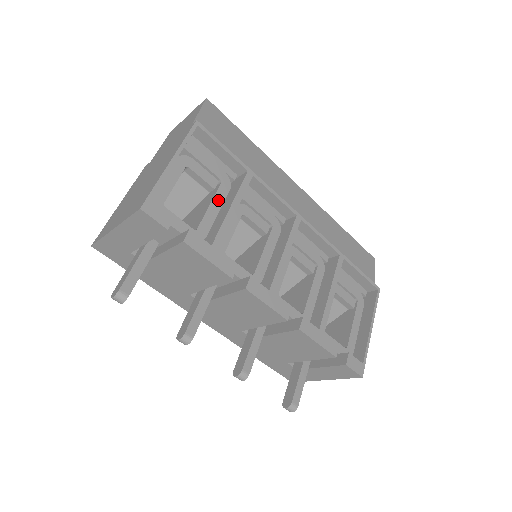
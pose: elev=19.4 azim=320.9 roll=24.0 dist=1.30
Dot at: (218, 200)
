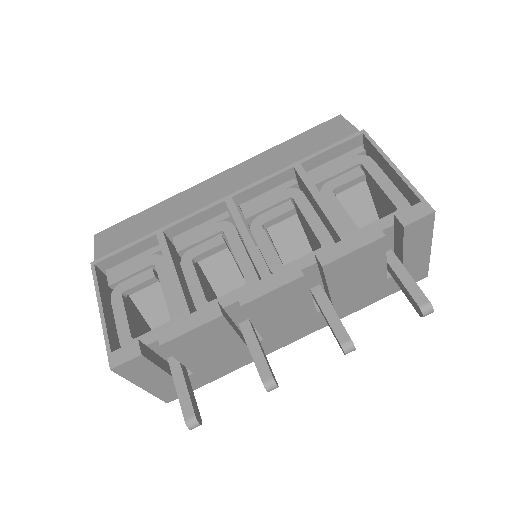
Dot at: (165, 279)
